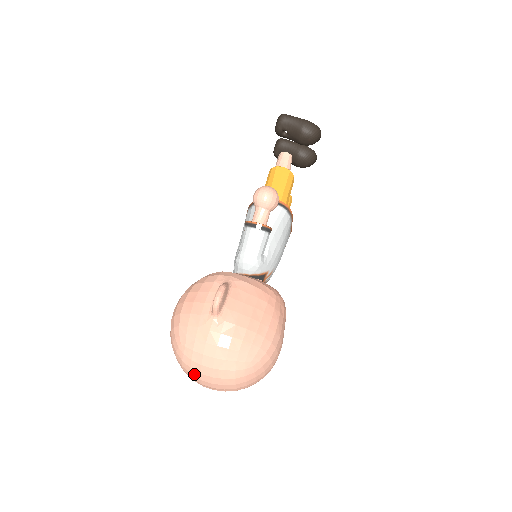
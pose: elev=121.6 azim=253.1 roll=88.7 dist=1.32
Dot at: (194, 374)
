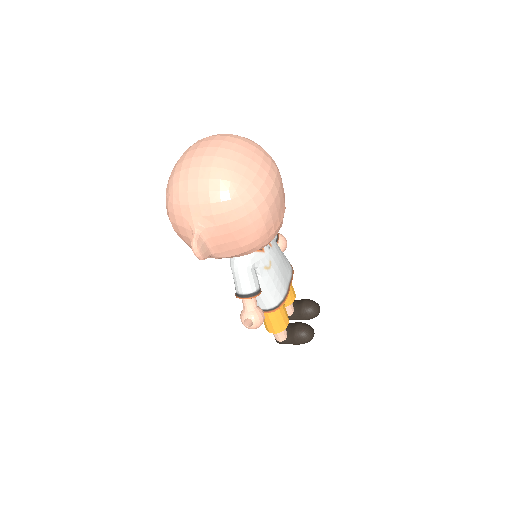
Dot at: (198, 142)
